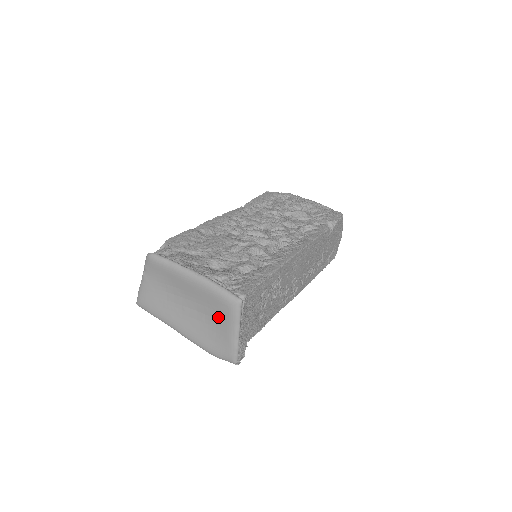
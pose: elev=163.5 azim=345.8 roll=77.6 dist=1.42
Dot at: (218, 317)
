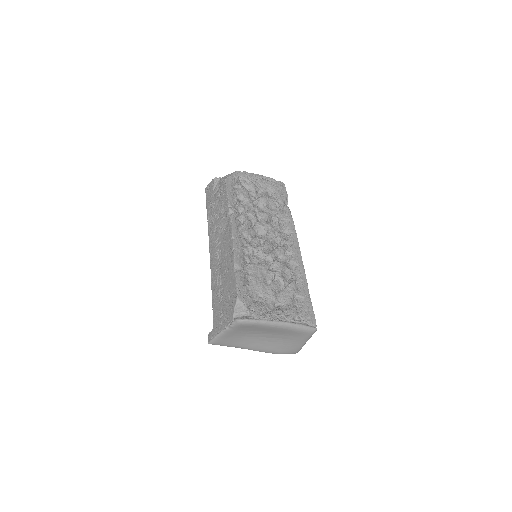
Dot at: (293, 339)
